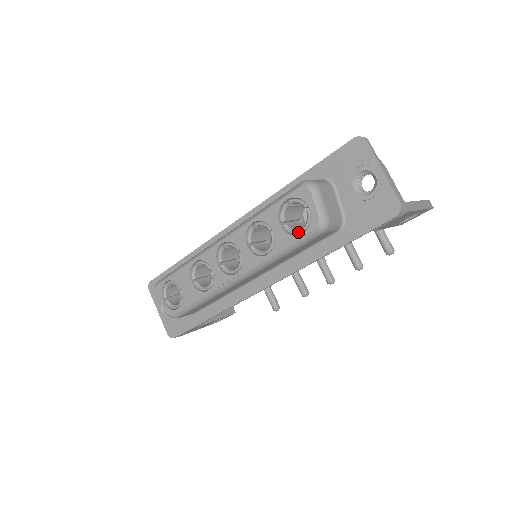
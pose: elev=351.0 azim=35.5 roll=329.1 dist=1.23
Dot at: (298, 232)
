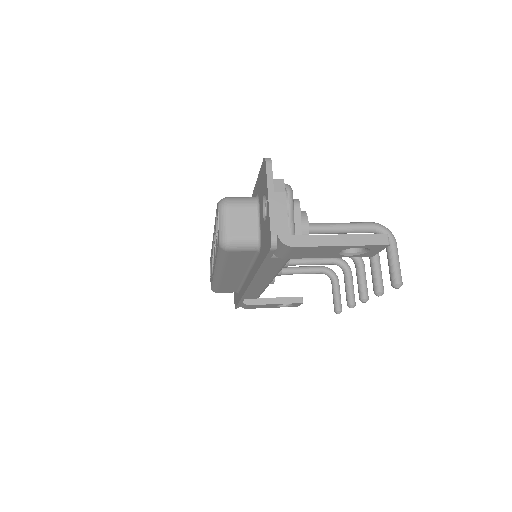
Dot at: (217, 245)
